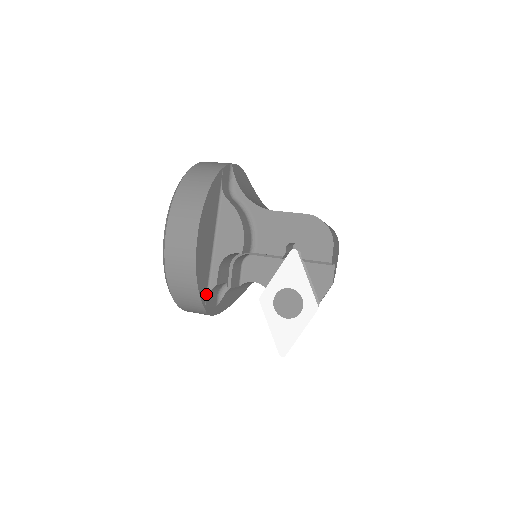
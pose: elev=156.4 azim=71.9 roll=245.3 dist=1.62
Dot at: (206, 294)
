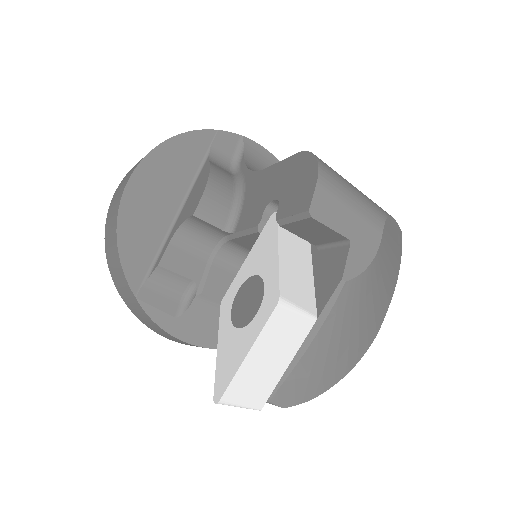
Dot at: (144, 278)
